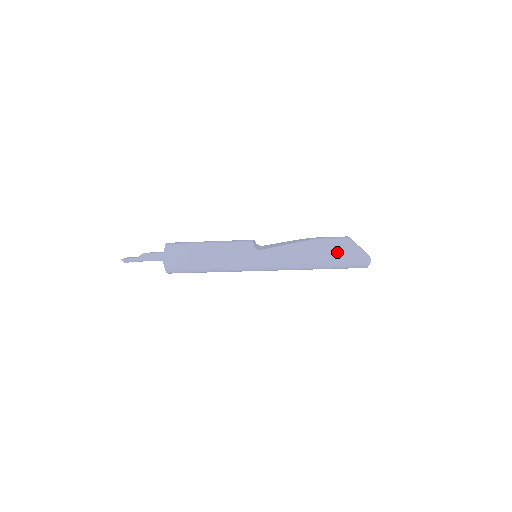
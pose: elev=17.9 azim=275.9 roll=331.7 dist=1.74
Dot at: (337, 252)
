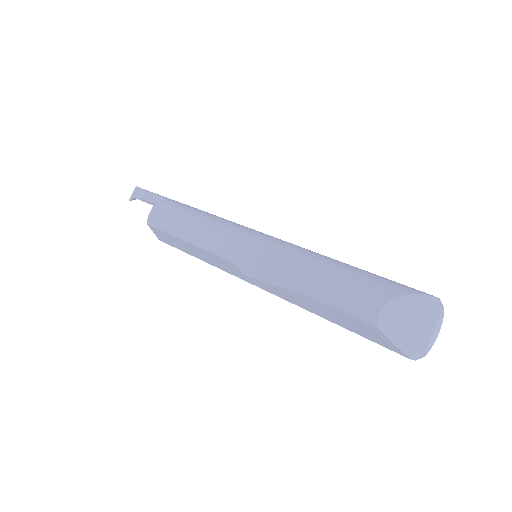
Dot at: (357, 332)
